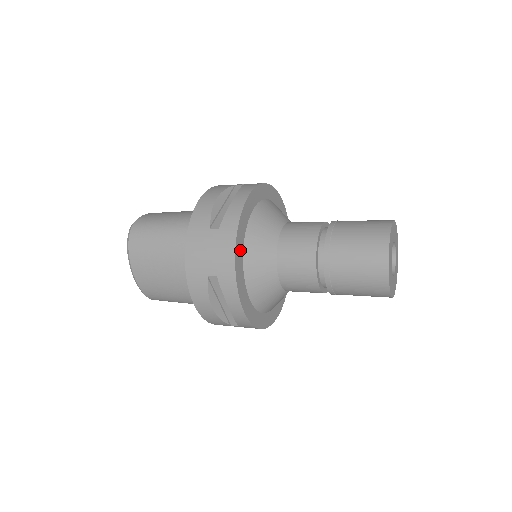
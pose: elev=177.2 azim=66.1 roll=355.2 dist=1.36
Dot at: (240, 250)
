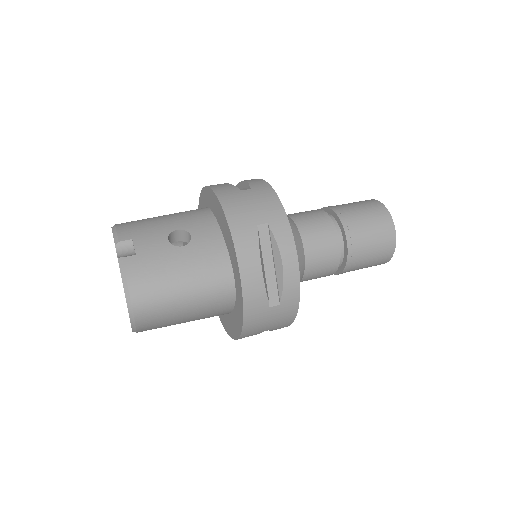
Dot at: occluded
